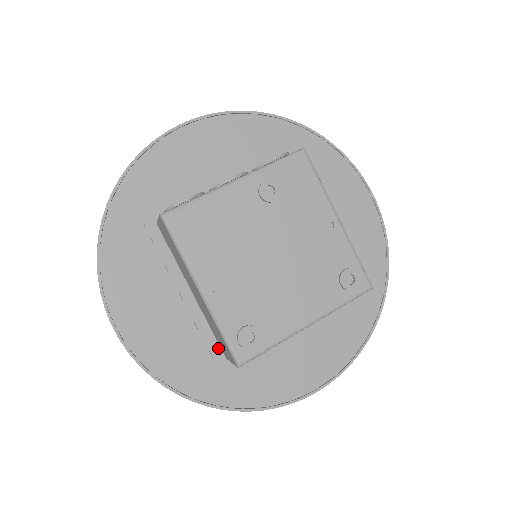
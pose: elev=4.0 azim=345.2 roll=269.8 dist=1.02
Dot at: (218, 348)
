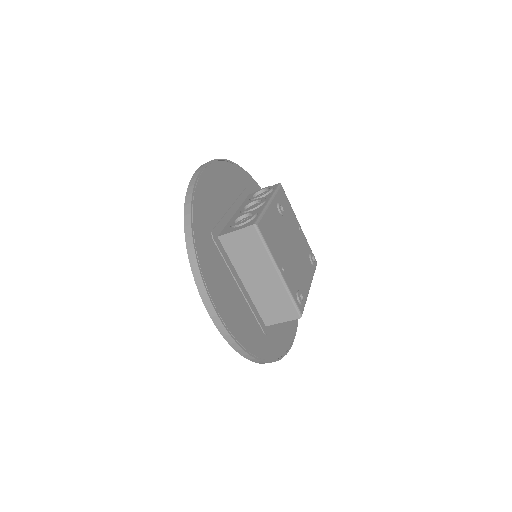
Dot at: (261, 320)
